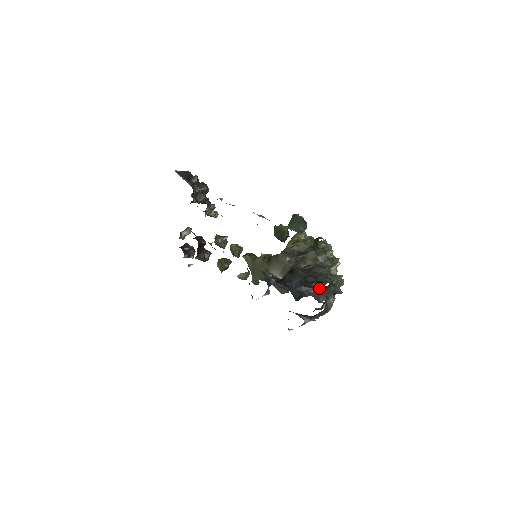
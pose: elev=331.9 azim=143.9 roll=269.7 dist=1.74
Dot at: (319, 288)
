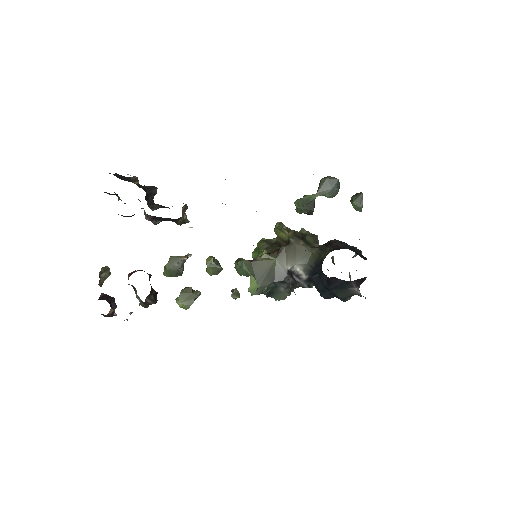
Dot at: (356, 254)
